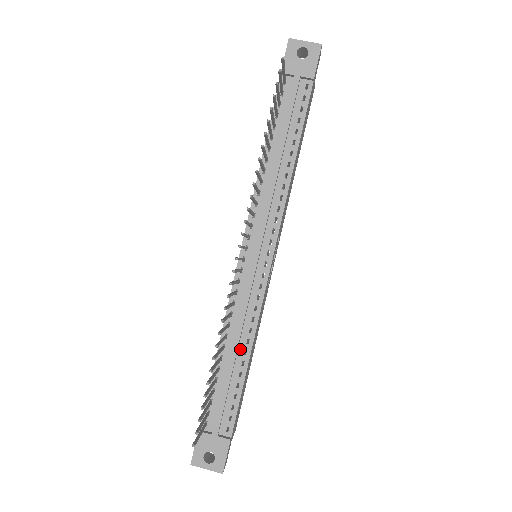
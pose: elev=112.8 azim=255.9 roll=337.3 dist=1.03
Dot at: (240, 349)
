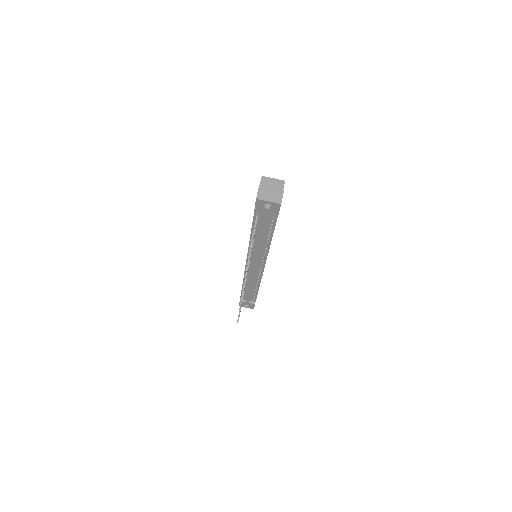
Dot at: (254, 286)
